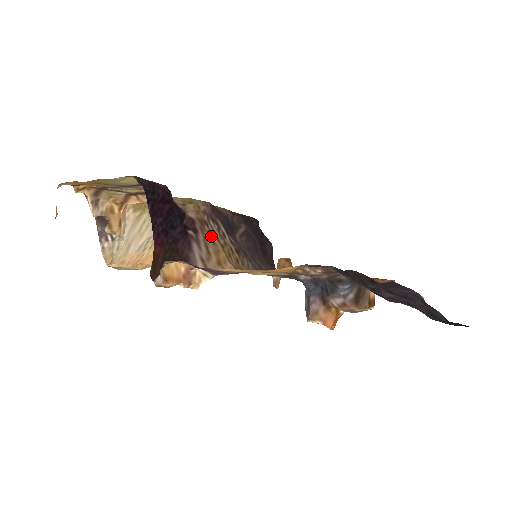
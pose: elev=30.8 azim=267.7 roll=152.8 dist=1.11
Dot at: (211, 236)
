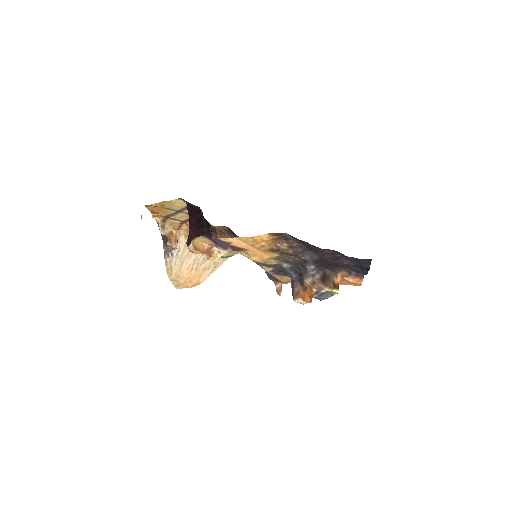
Dot at: occluded
